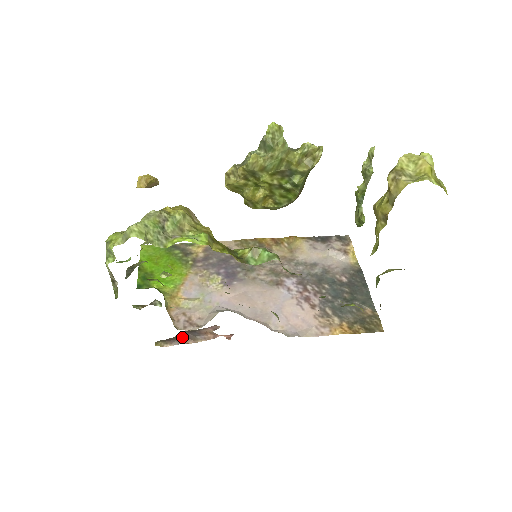
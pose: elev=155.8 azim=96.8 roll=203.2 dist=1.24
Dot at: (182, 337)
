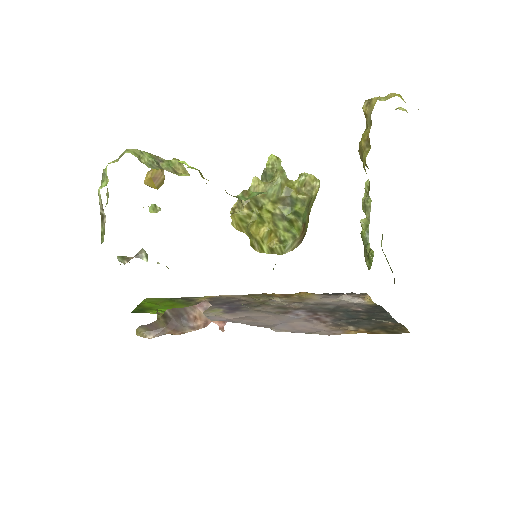
Dot at: (168, 326)
